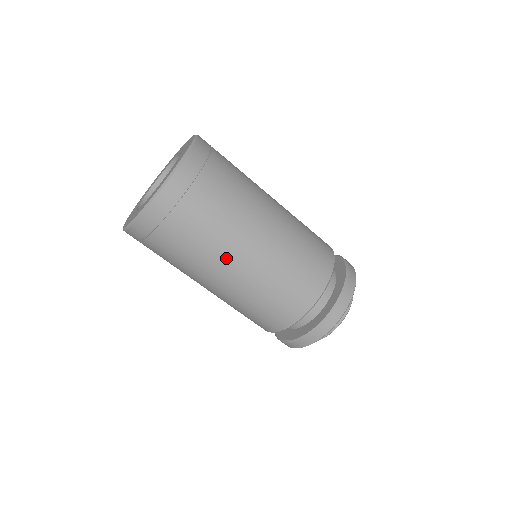
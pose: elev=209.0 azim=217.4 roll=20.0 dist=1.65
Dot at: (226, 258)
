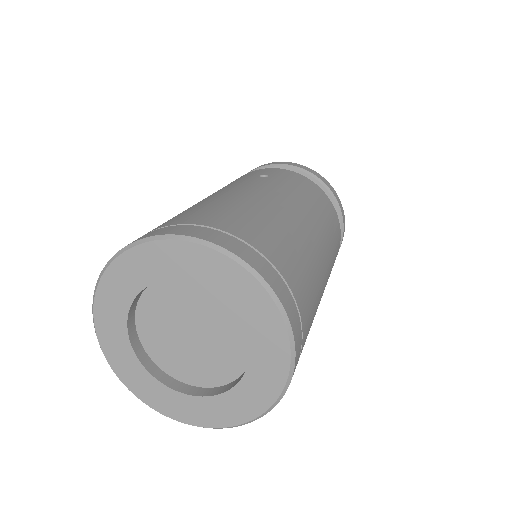
Dot at: occluded
